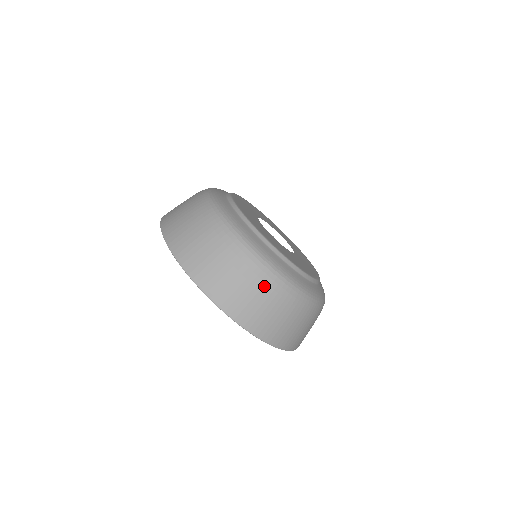
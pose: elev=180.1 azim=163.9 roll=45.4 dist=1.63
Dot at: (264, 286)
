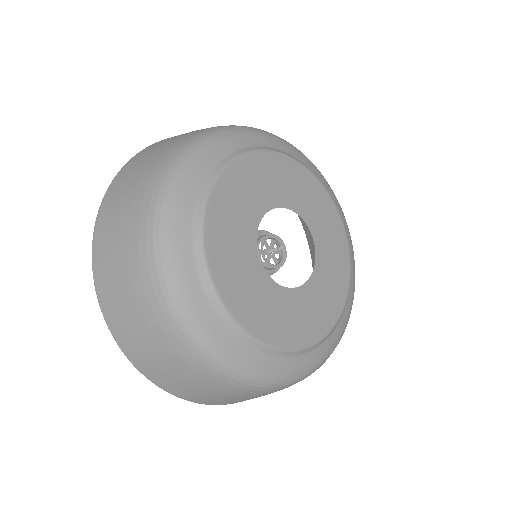
Dot at: (160, 333)
